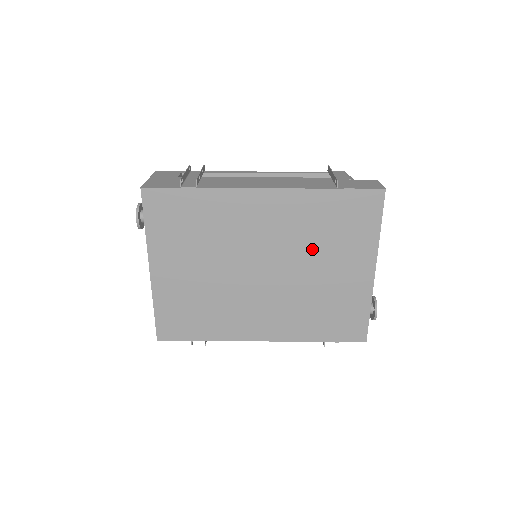
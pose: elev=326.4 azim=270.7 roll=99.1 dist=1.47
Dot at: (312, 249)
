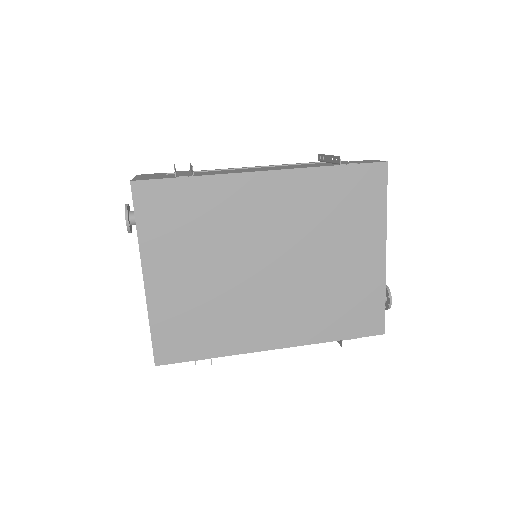
Dot at: (320, 234)
